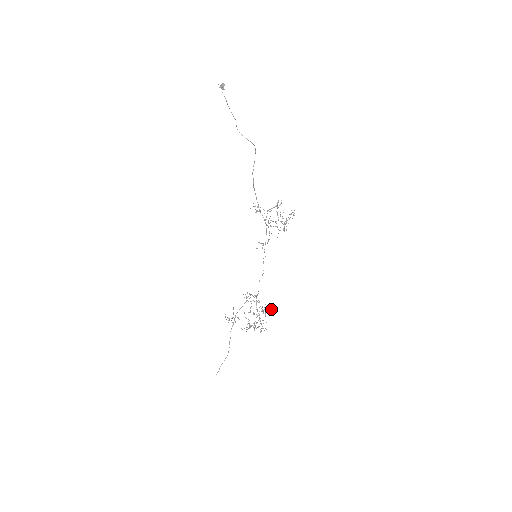
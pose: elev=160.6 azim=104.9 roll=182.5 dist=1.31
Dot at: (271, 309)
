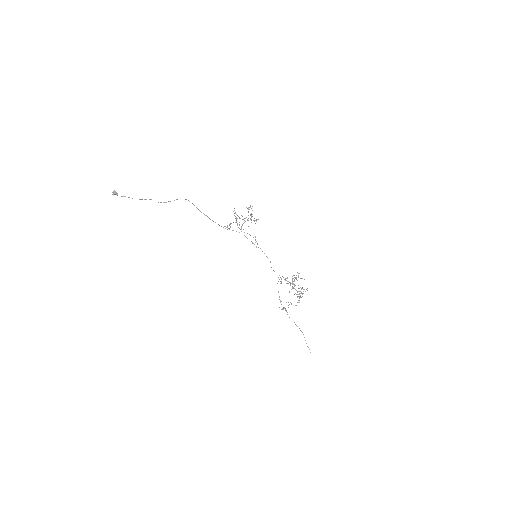
Dot at: occluded
